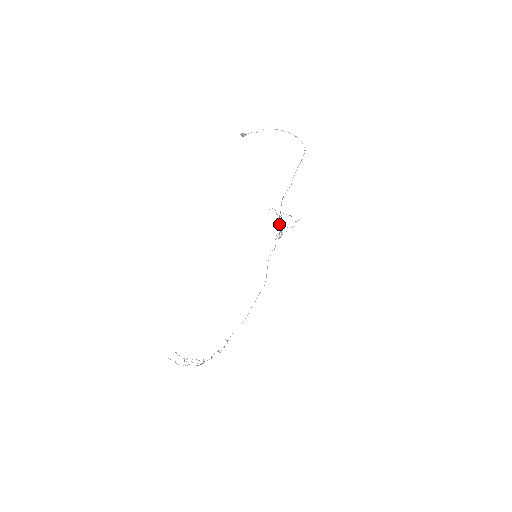
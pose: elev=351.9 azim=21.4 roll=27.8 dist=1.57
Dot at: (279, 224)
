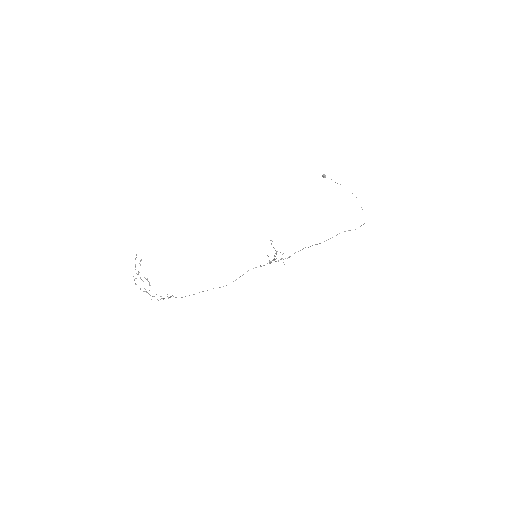
Dot at: occluded
